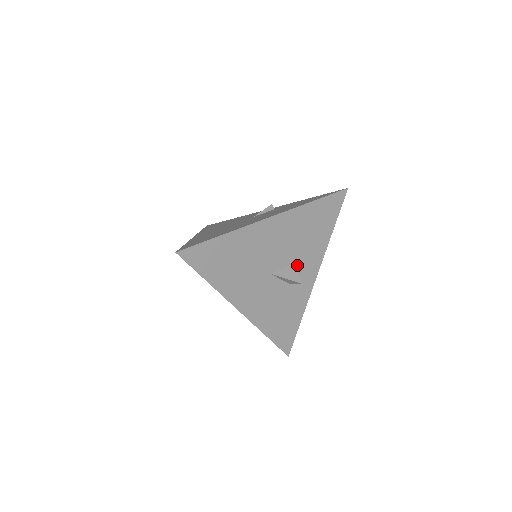
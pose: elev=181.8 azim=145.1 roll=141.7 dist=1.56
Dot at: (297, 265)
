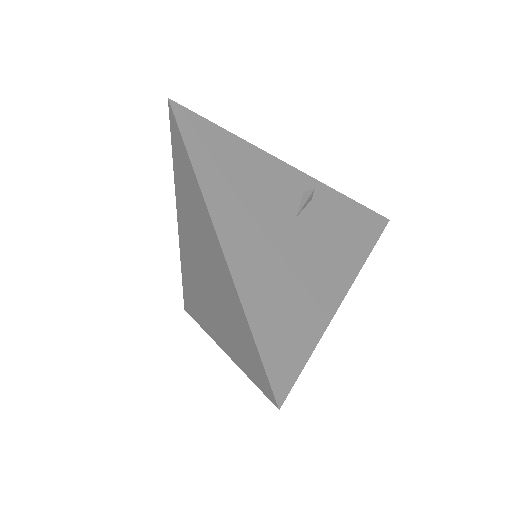
Dot at: occluded
